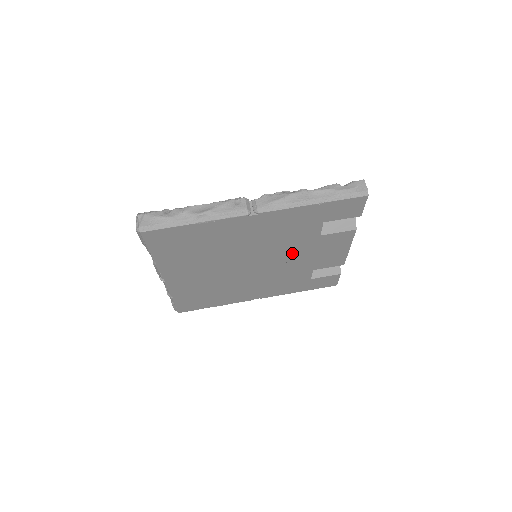
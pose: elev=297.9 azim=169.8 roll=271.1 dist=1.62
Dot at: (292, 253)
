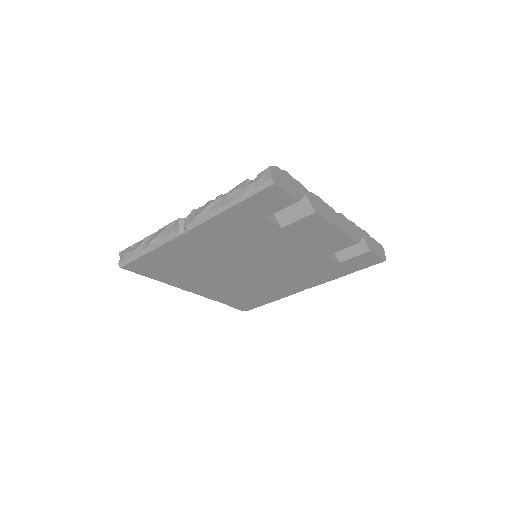
Dot at: (277, 248)
